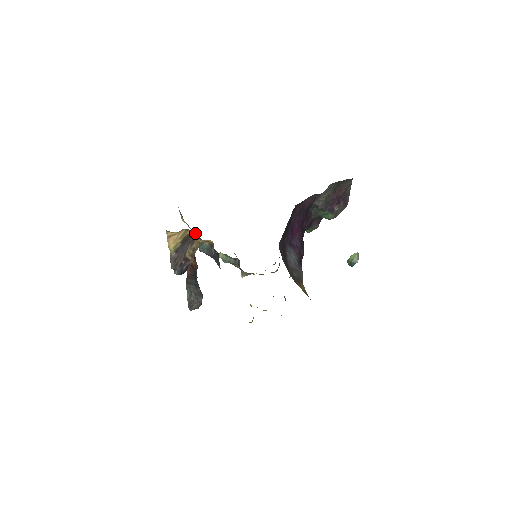
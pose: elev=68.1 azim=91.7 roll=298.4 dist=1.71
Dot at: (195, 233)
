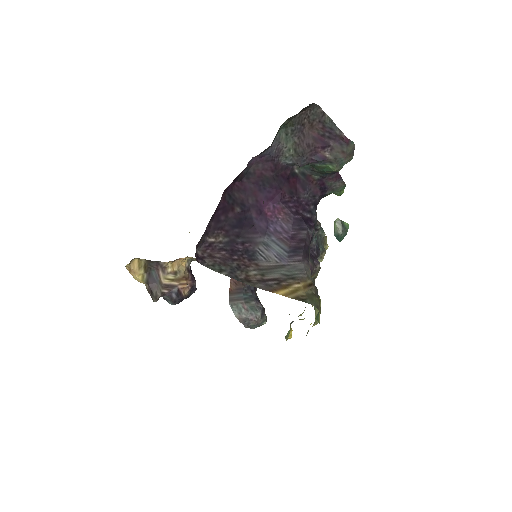
Dot at: occluded
